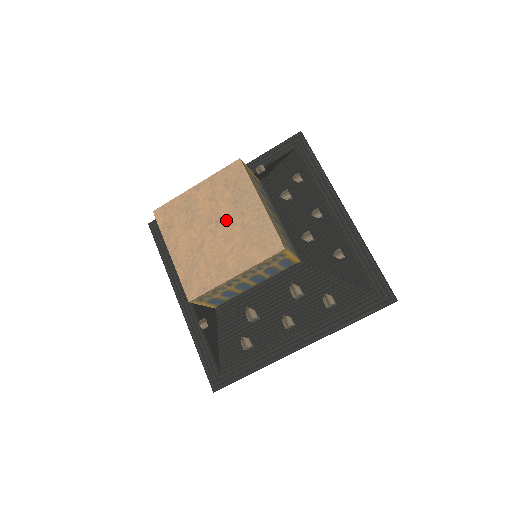
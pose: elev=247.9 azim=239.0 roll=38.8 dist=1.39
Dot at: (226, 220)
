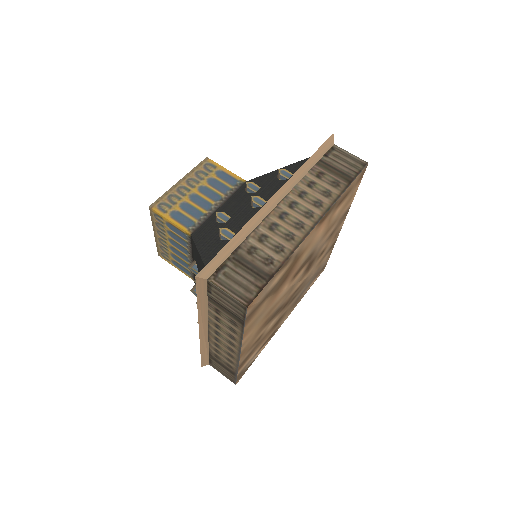
Dot at: occluded
